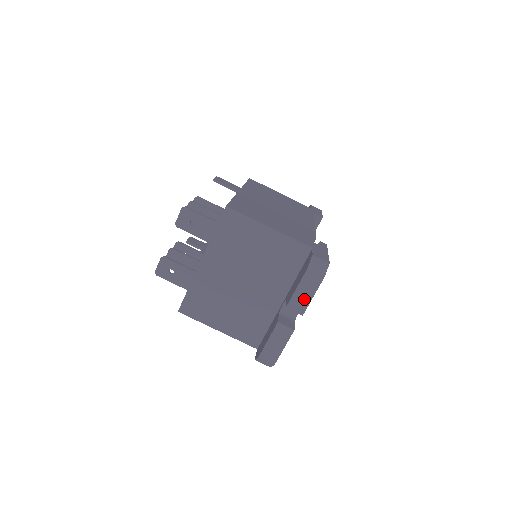
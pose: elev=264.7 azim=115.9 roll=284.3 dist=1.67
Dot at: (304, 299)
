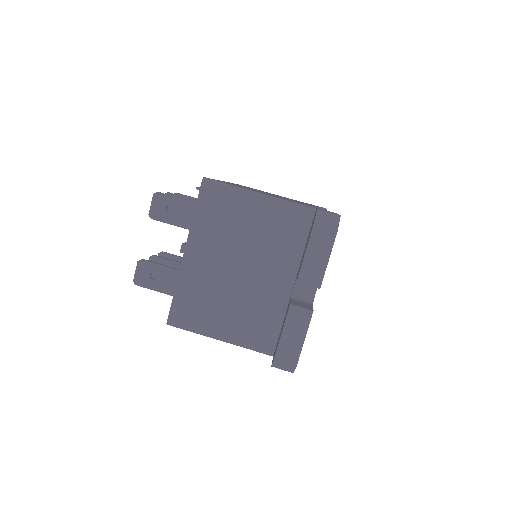
Dot at: (317, 266)
